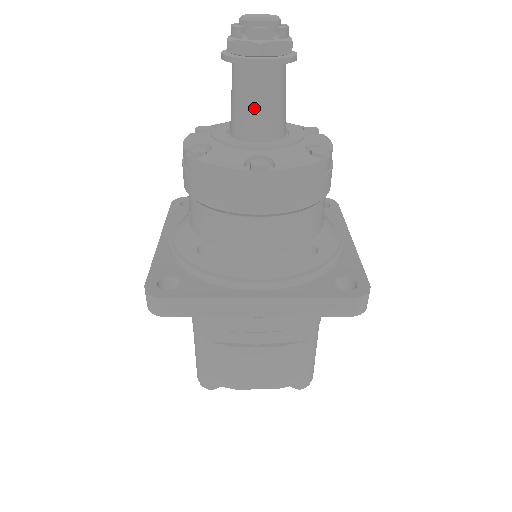
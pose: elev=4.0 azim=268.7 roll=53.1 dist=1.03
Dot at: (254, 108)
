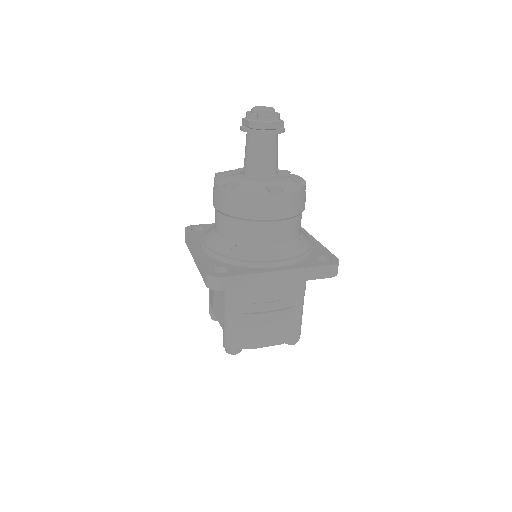
Dot at: (264, 158)
